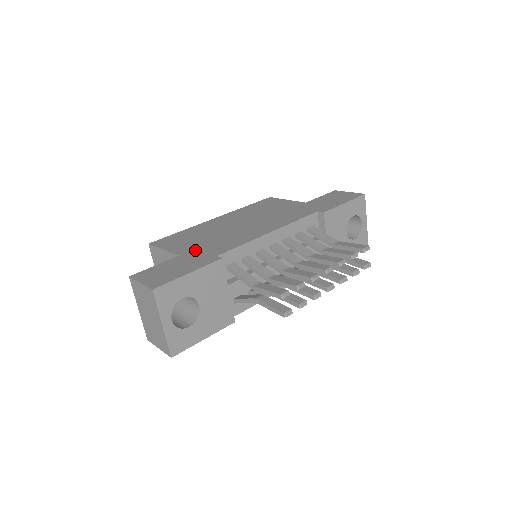
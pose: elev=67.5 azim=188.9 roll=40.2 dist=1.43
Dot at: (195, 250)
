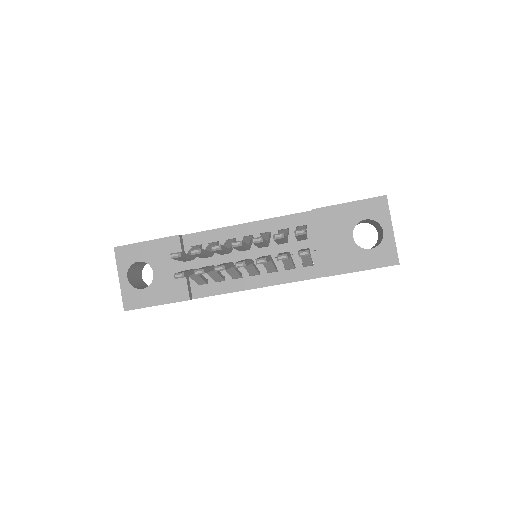
Dot at: occluded
